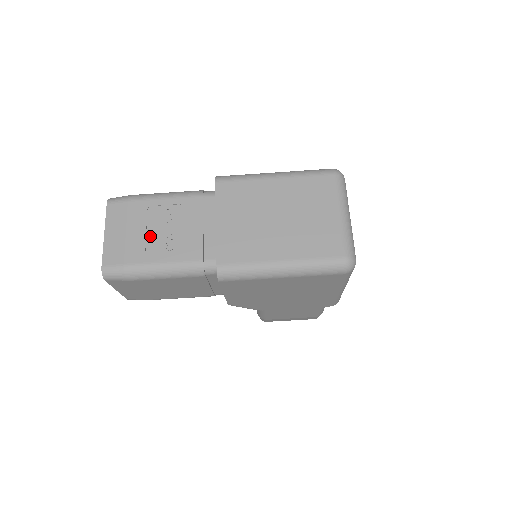
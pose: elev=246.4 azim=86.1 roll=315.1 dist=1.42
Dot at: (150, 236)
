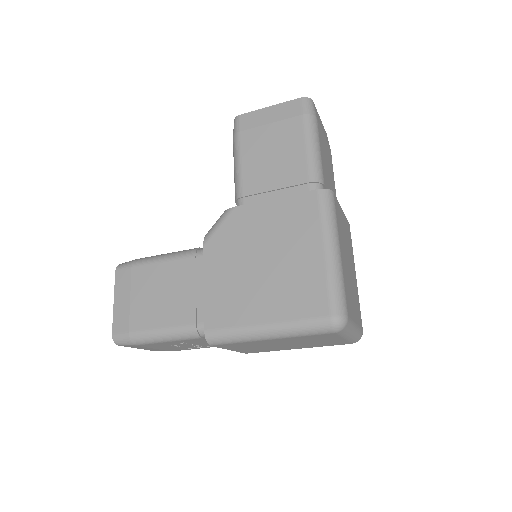
Dot at: (176, 347)
